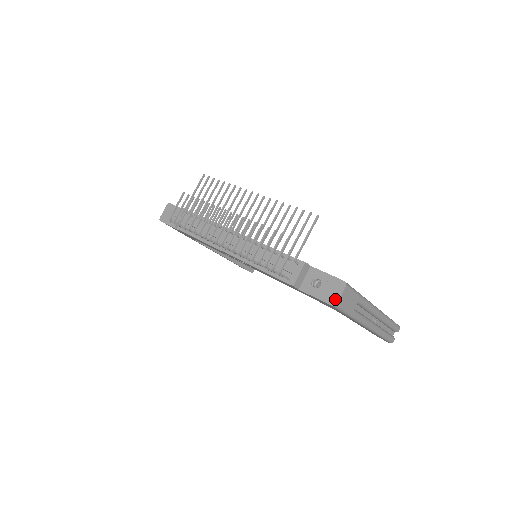
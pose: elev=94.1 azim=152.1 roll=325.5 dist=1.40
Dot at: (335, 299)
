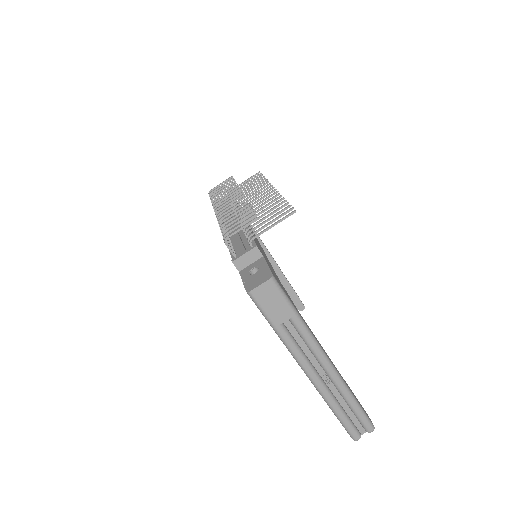
Dot at: (253, 287)
